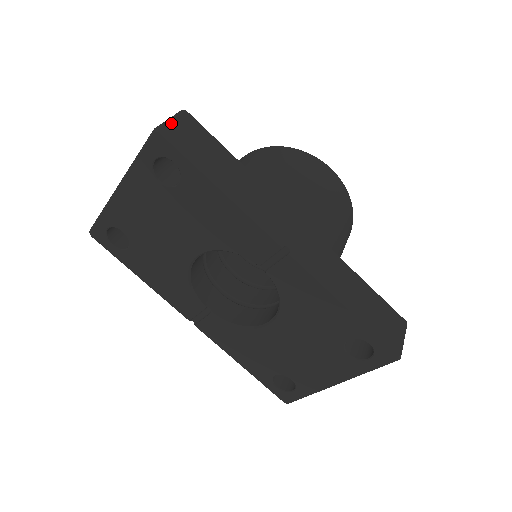
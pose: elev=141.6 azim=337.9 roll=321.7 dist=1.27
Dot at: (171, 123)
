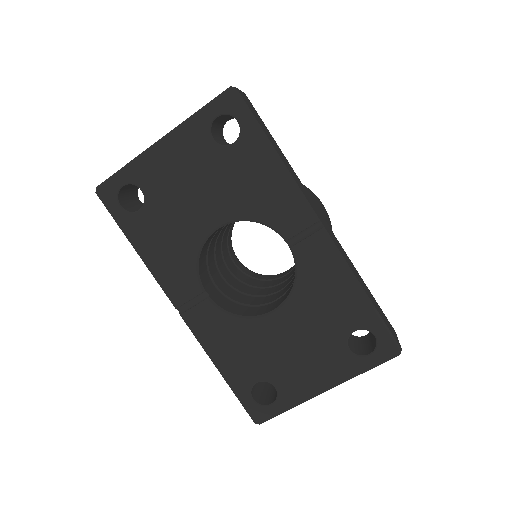
Dot at: (240, 91)
